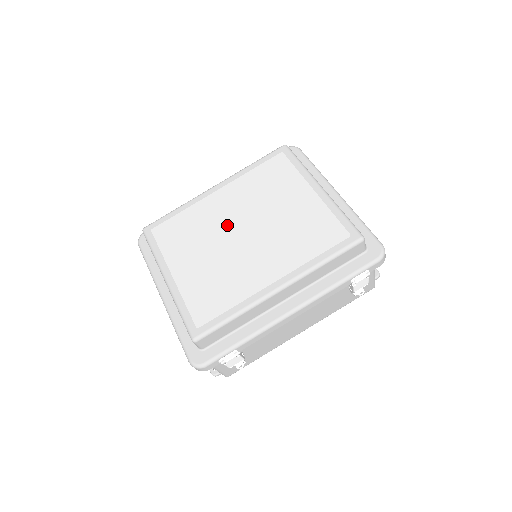
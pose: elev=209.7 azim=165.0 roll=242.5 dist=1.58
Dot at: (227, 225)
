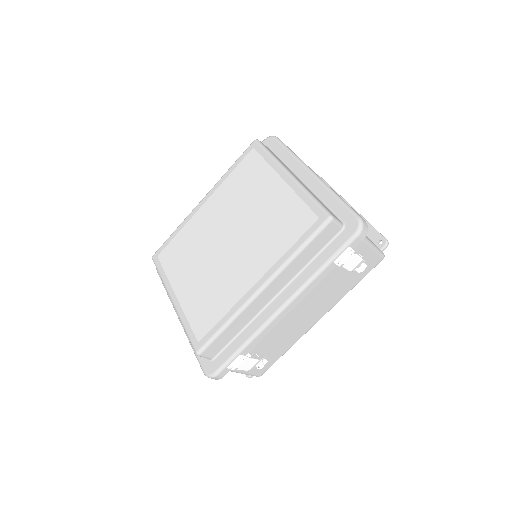
Dot at: (214, 236)
